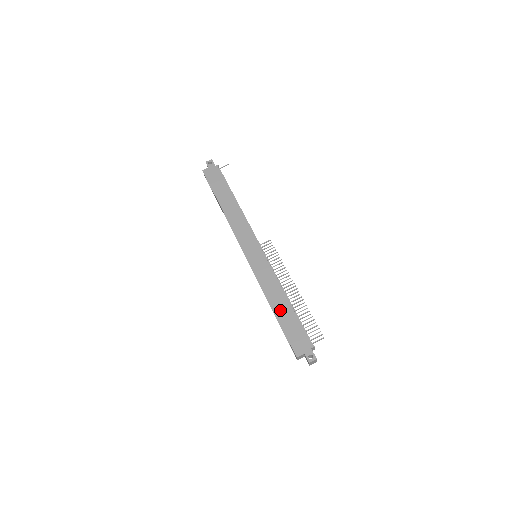
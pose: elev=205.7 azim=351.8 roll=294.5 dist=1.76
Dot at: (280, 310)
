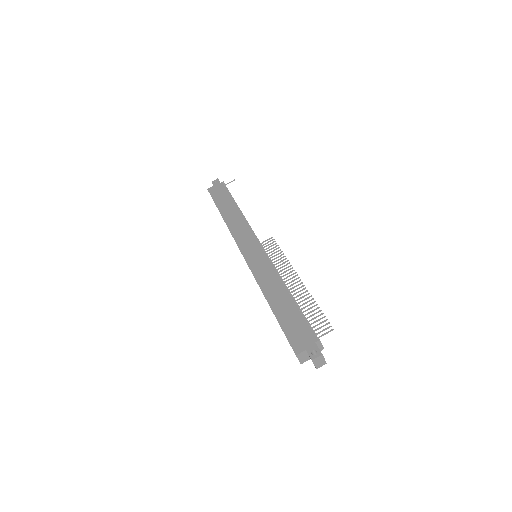
Dot at: (278, 304)
